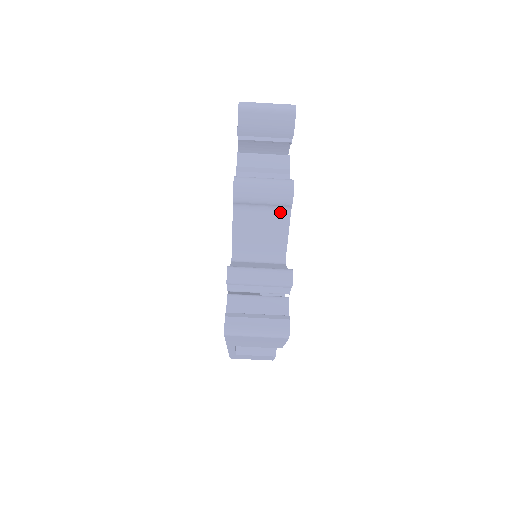
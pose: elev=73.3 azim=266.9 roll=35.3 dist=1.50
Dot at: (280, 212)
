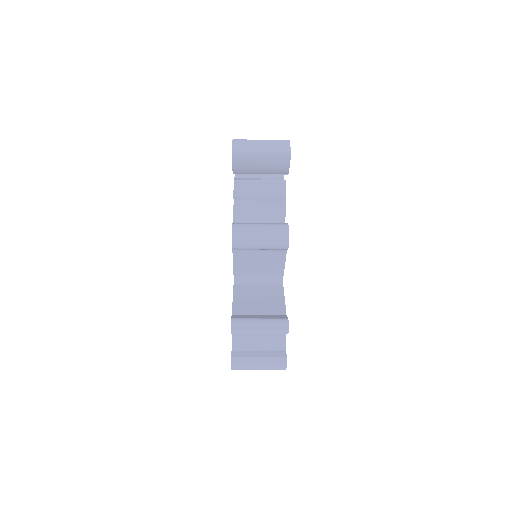
Dot at: (277, 251)
